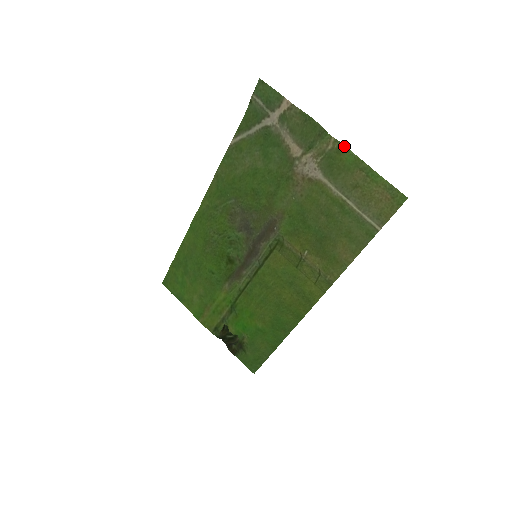
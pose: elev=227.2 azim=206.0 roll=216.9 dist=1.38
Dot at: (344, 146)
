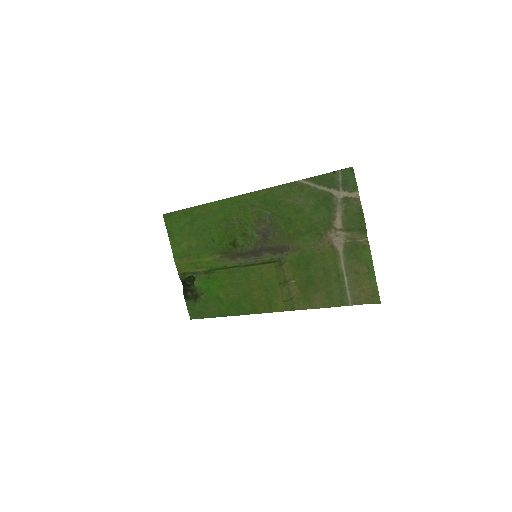
Dot at: (369, 248)
